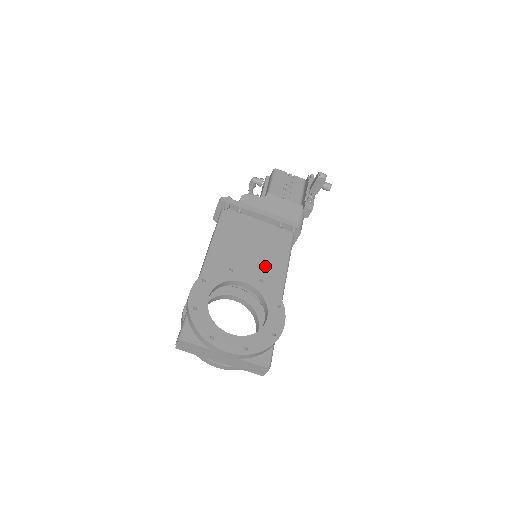
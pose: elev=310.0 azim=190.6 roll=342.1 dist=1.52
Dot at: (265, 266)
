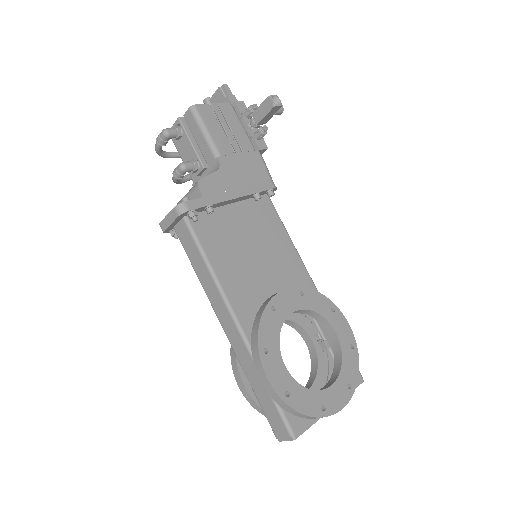
Dot at: (281, 267)
